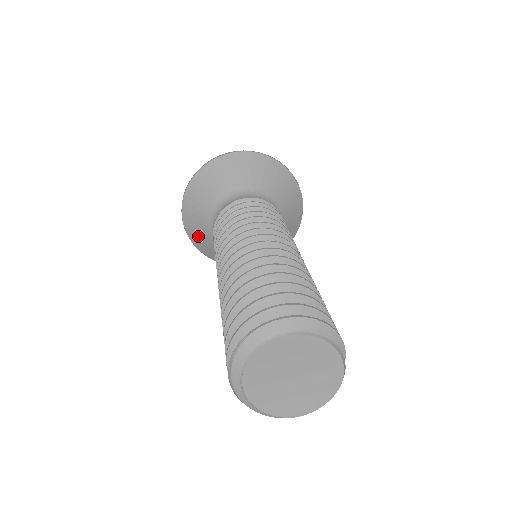
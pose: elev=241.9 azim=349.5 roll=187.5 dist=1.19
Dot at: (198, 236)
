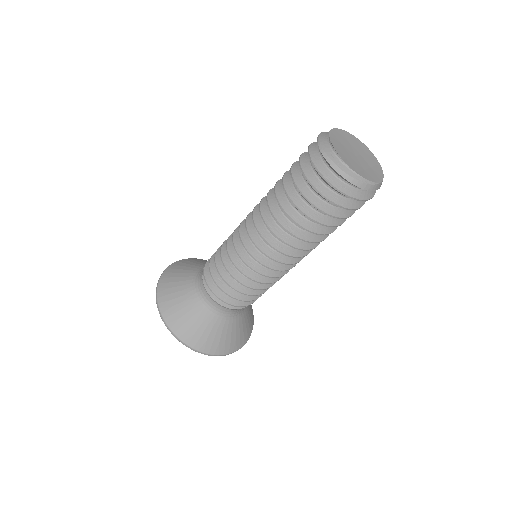
Dot at: (187, 324)
